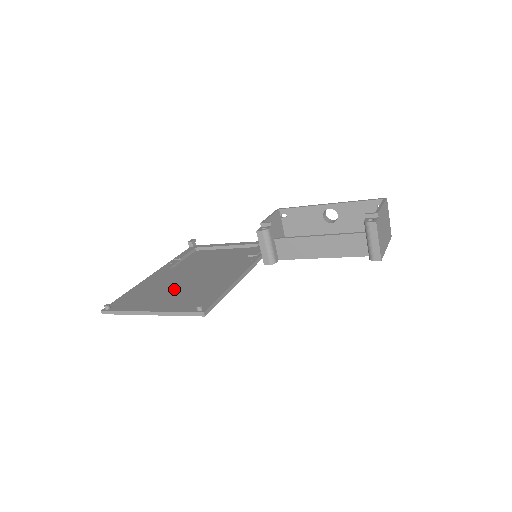
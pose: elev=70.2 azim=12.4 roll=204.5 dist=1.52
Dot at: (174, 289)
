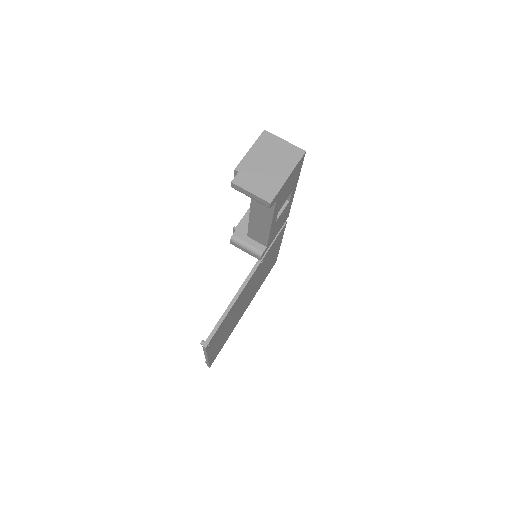
Dot at: occluded
